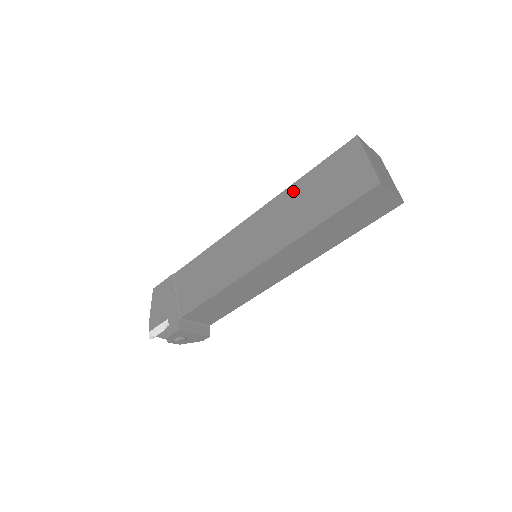
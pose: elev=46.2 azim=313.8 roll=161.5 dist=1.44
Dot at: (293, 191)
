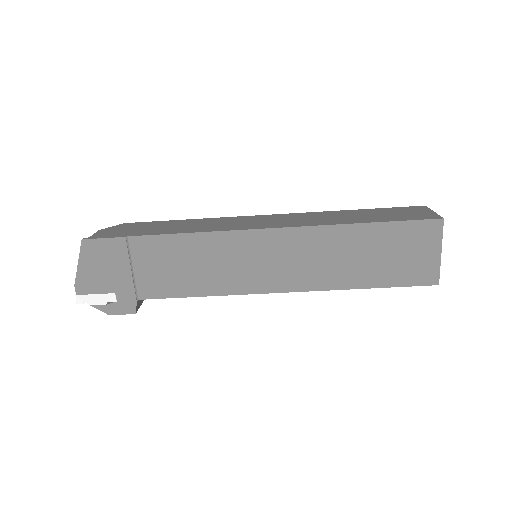
Dot at: (347, 234)
